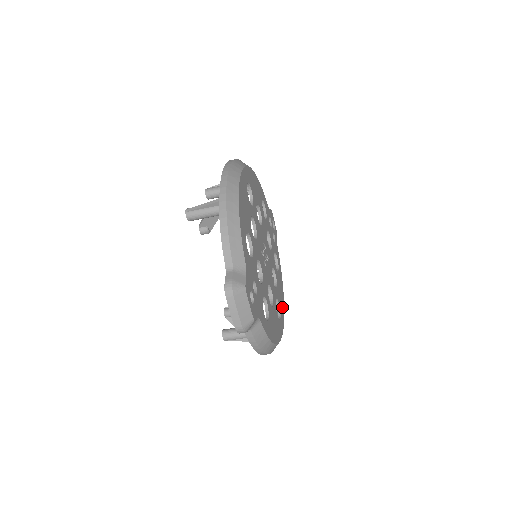
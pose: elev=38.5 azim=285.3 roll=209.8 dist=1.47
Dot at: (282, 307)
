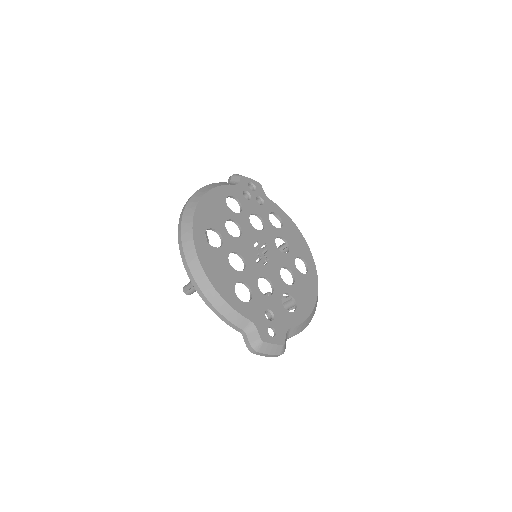
Dot at: (305, 250)
